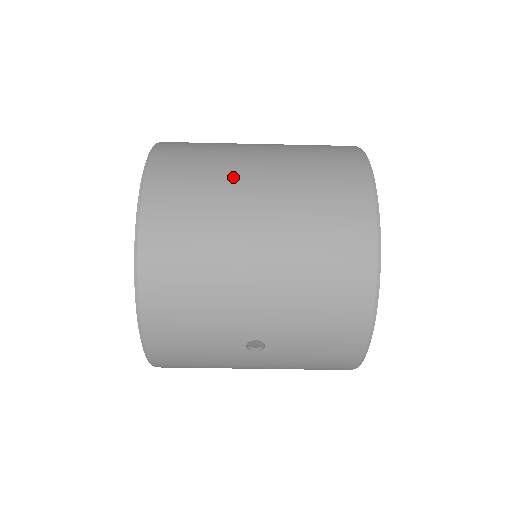
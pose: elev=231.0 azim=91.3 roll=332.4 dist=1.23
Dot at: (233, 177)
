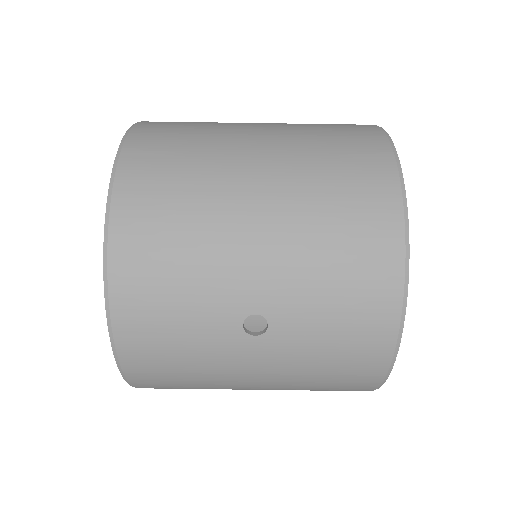
Dot at: (229, 131)
